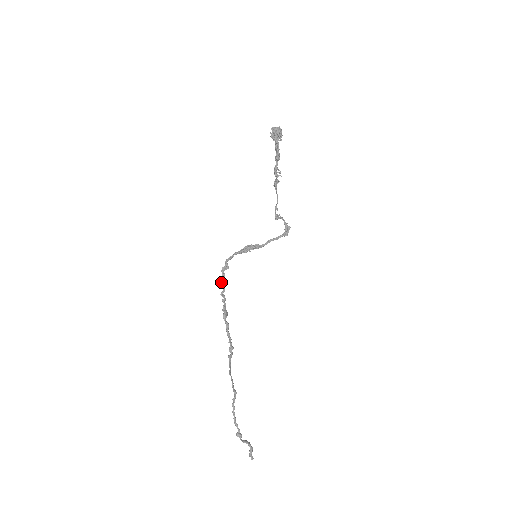
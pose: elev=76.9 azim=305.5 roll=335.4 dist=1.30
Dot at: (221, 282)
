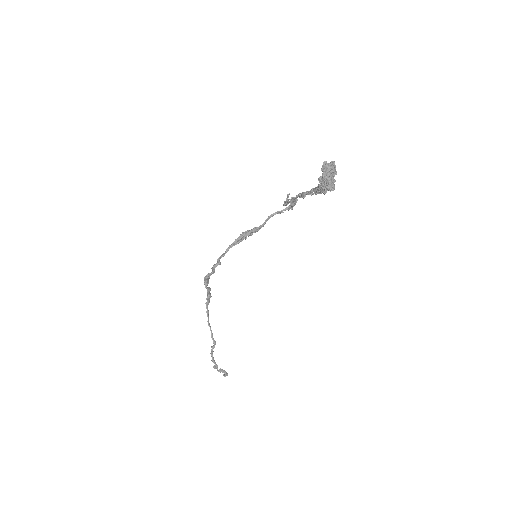
Dot at: (209, 274)
